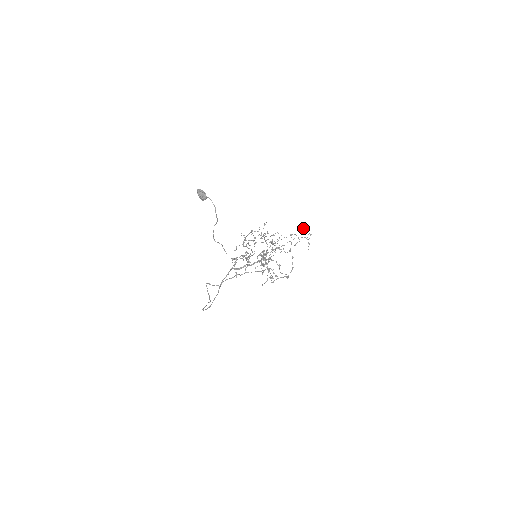
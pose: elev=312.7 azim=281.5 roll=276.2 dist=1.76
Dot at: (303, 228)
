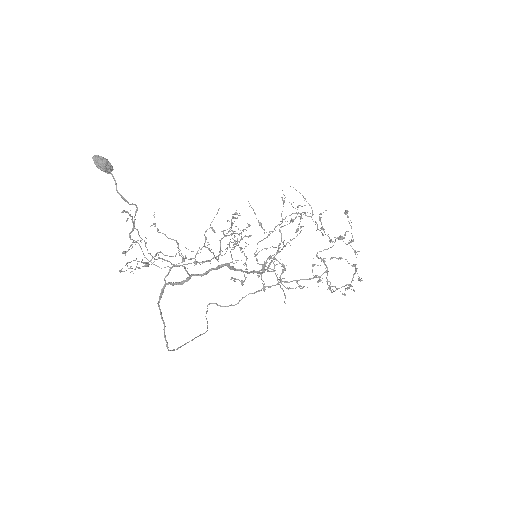
Dot at: (283, 194)
